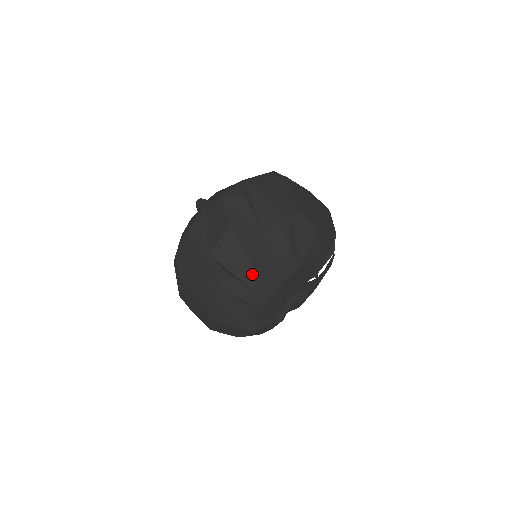
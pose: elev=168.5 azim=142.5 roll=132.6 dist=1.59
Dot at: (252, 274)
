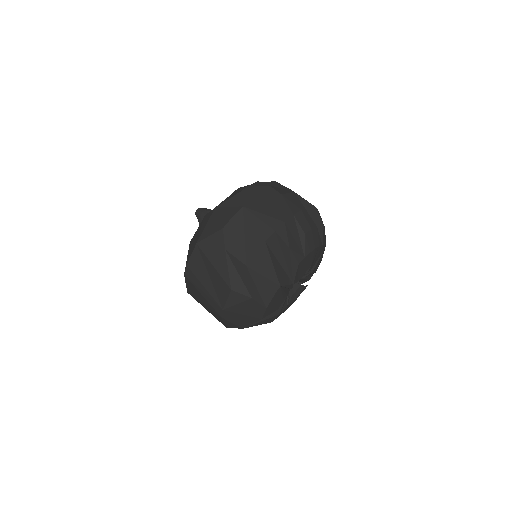
Dot at: (312, 222)
